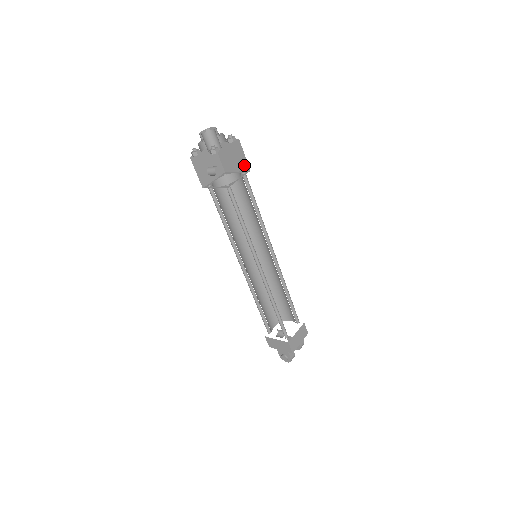
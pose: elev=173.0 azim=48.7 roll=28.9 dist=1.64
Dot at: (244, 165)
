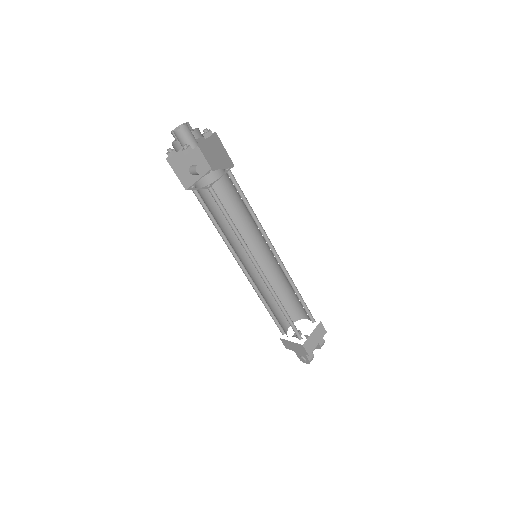
Dot at: (227, 160)
